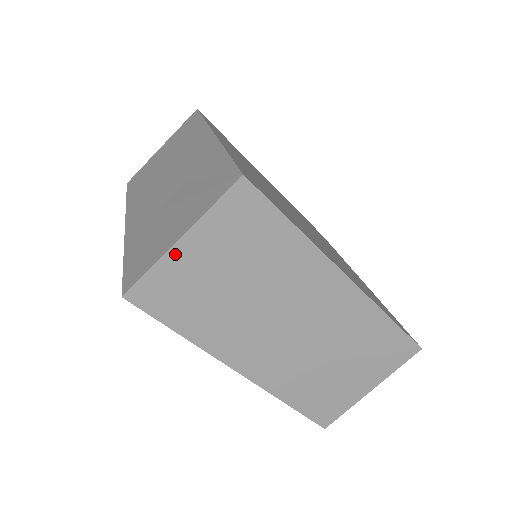
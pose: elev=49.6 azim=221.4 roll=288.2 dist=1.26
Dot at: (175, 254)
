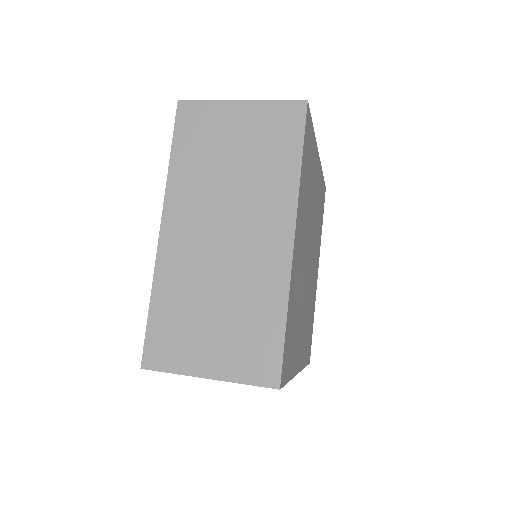
Dot at: (228, 106)
